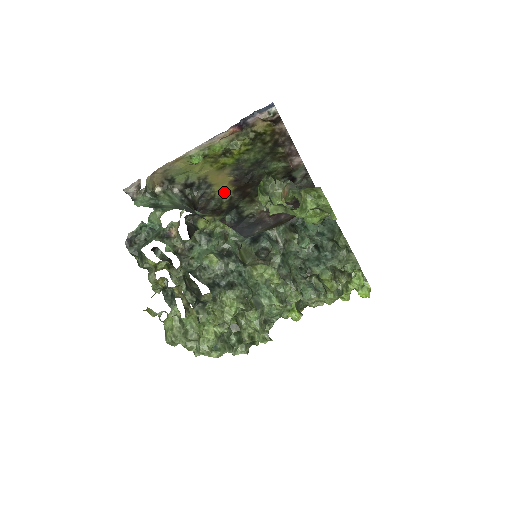
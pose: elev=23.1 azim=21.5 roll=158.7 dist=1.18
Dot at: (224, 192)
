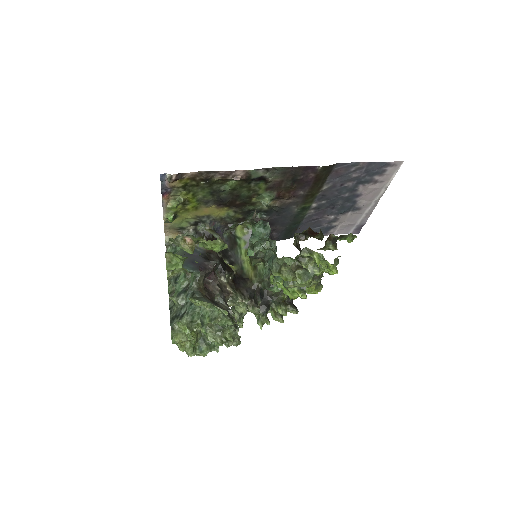
Dot at: (224, 212)
